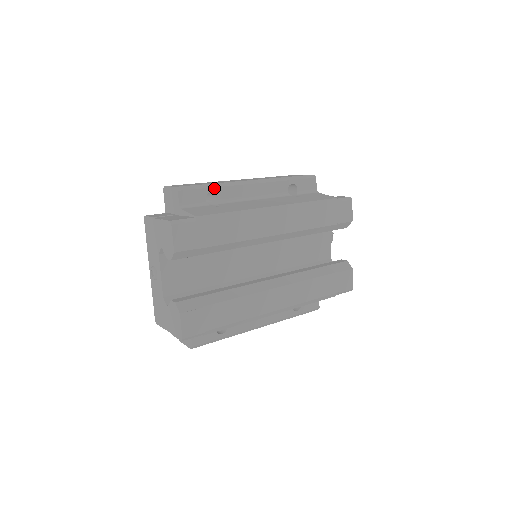
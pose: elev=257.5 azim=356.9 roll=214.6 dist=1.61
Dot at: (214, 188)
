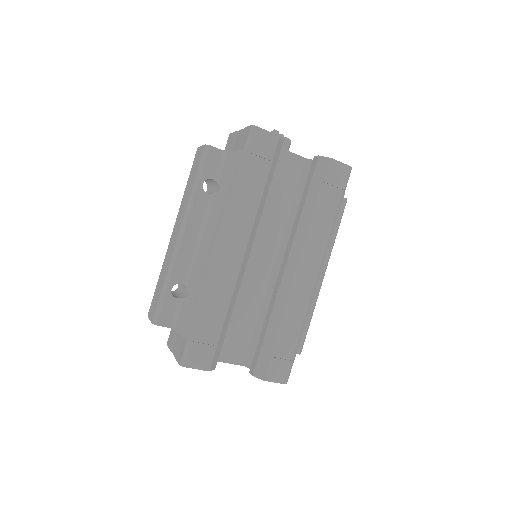
Dot at: (169, 285)
